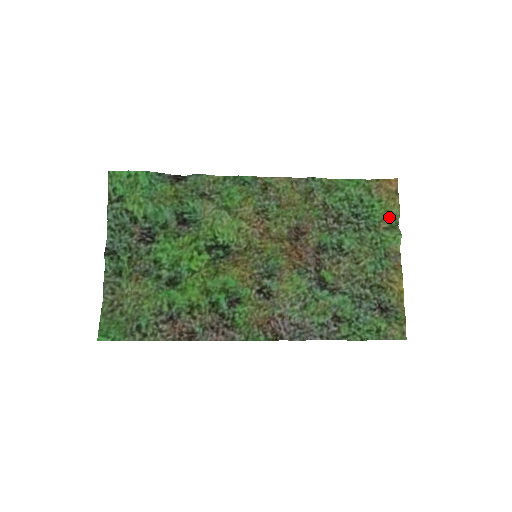
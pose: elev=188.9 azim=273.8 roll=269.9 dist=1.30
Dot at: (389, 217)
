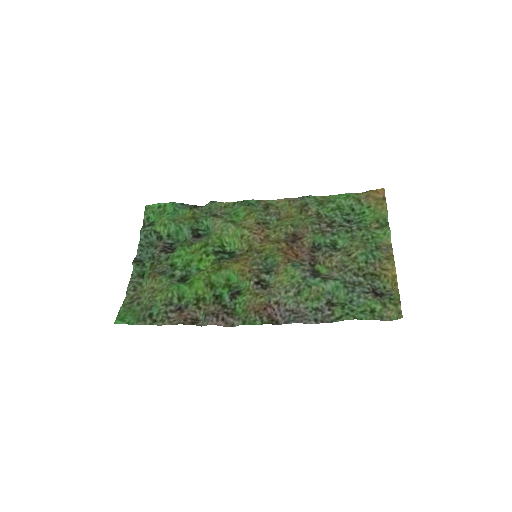
Dot at: (379, 218)
